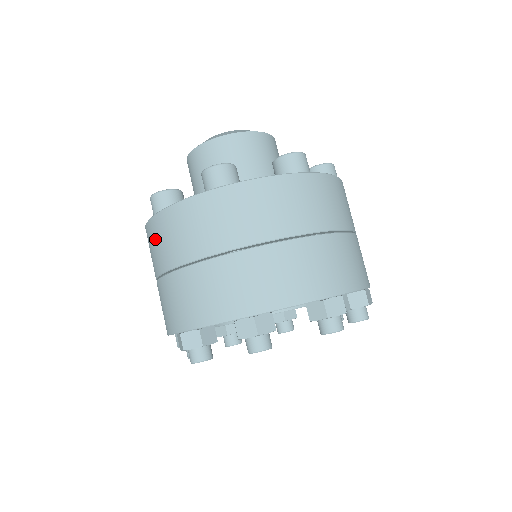
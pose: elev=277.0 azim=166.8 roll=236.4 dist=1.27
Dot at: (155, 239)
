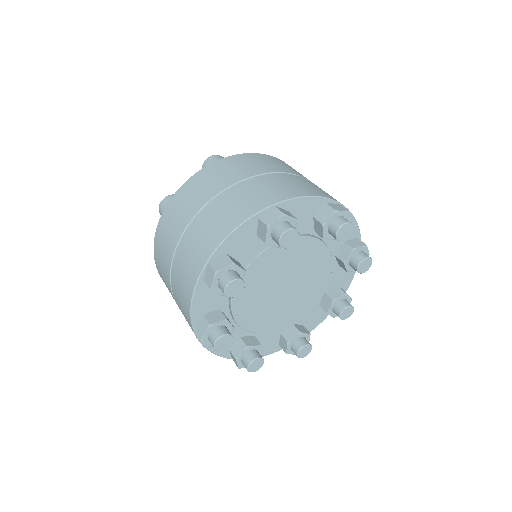
Dot at: (225, 168)
